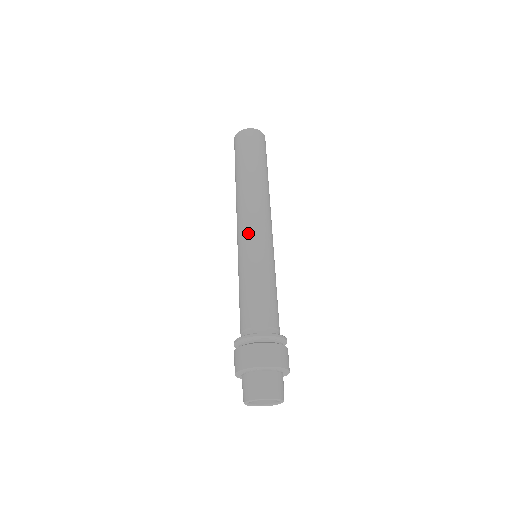
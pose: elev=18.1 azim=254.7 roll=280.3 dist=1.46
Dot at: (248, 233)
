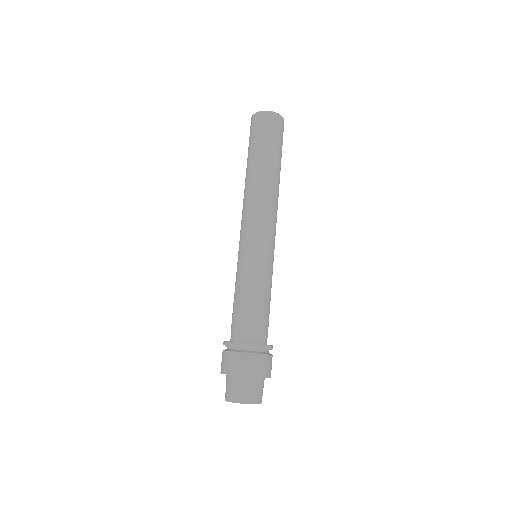
Dot at: (245, 235)
